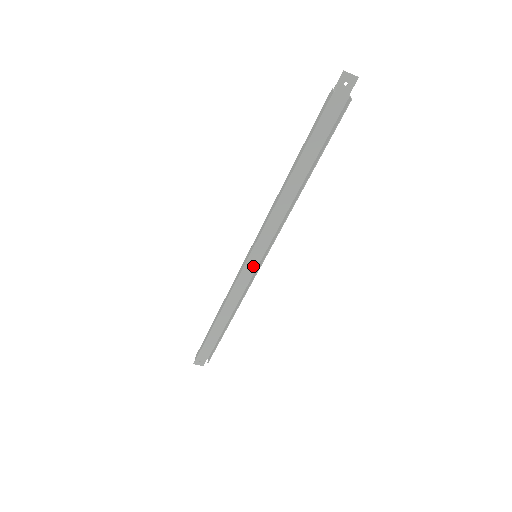
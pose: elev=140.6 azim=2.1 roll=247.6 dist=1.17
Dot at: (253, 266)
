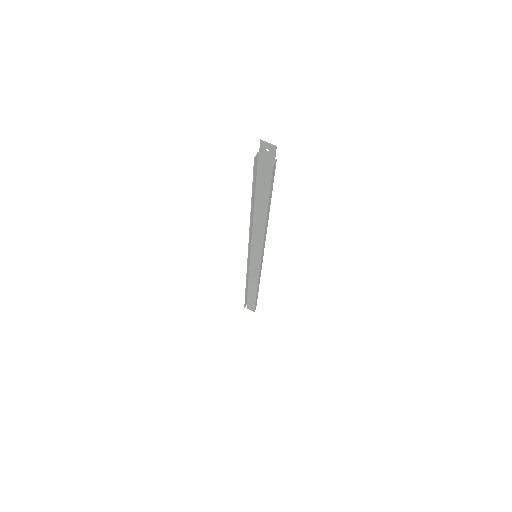
Dot at: (258, 261)
